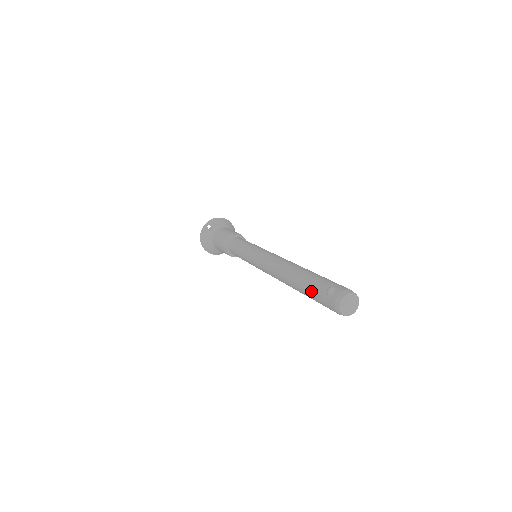
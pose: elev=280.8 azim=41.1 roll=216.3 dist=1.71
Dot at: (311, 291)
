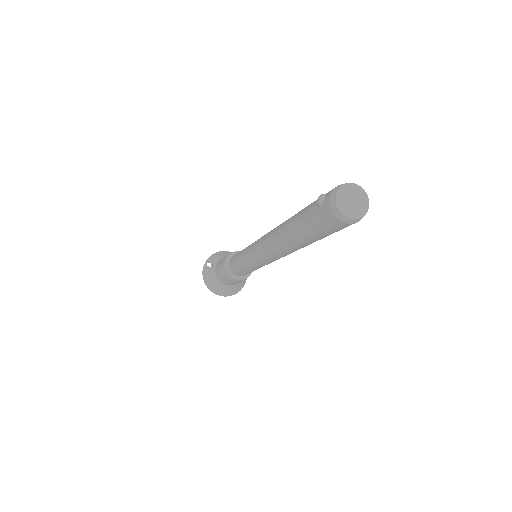
Dot at: (304, 224)
